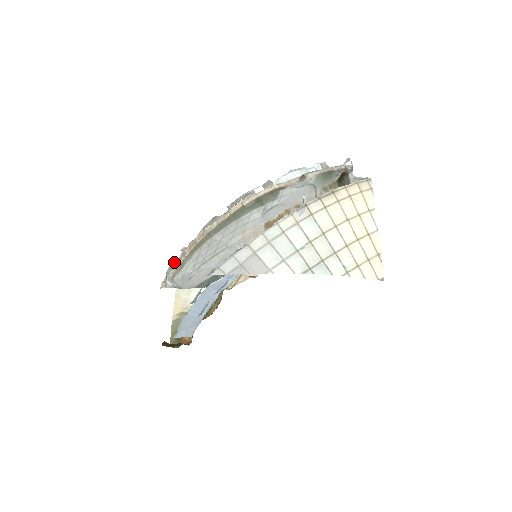
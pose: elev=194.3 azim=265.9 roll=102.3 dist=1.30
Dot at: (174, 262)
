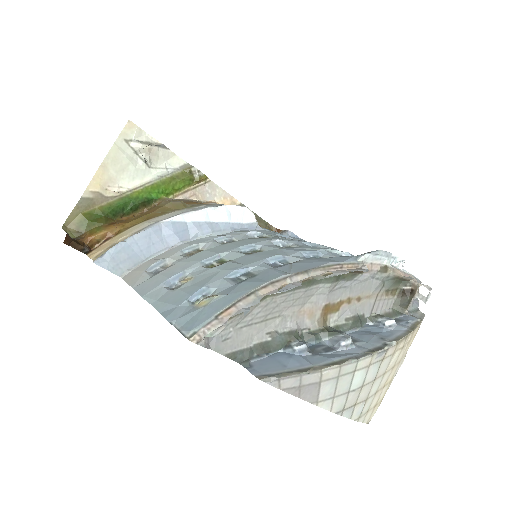
Dot at: (227, 321)
